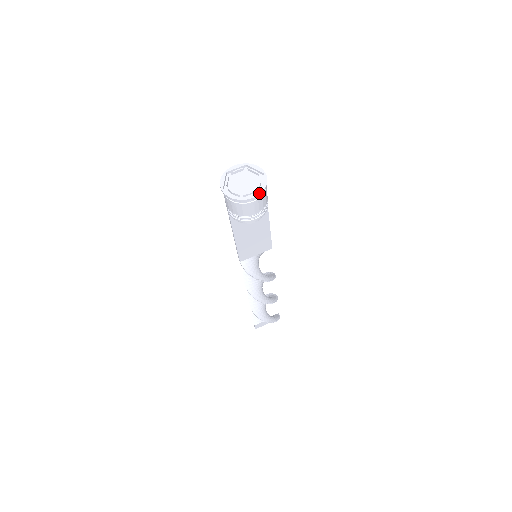
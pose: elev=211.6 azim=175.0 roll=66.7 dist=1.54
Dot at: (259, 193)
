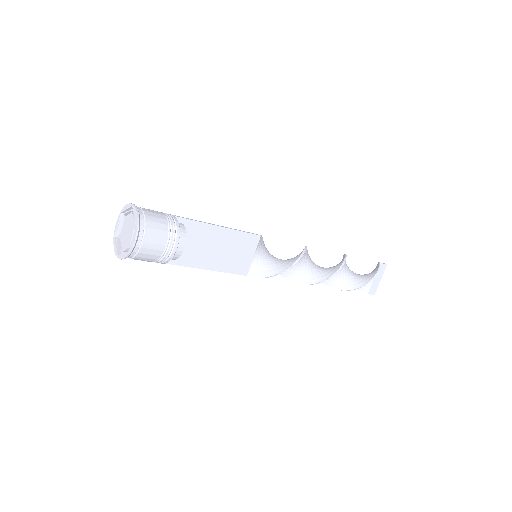
Dot at: (136, 230)
